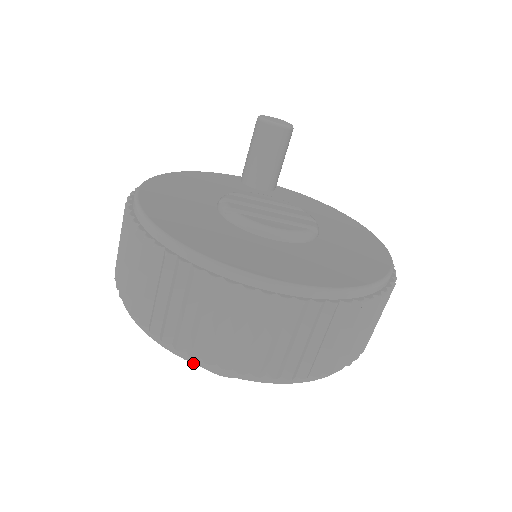
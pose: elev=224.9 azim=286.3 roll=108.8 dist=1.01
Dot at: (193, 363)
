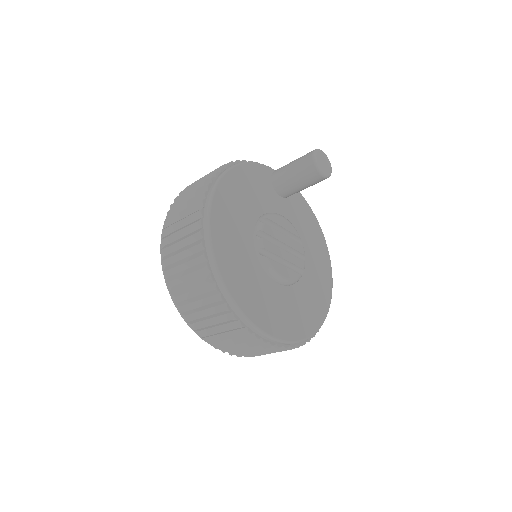
Dot at: occluded
